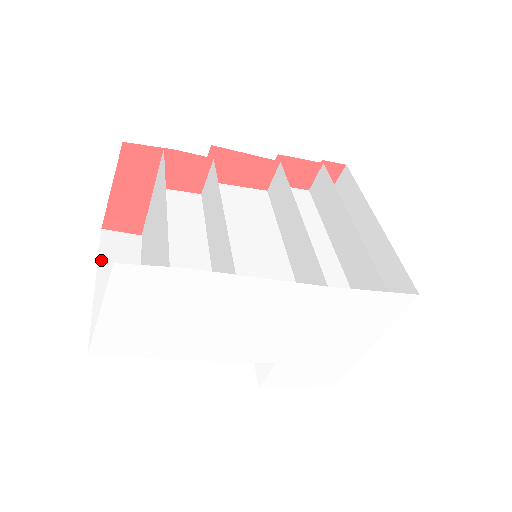
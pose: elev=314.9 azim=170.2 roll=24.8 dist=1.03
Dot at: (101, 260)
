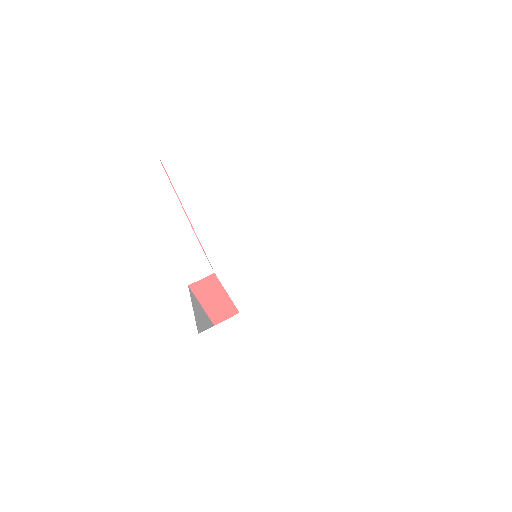
Dot at: occluded
